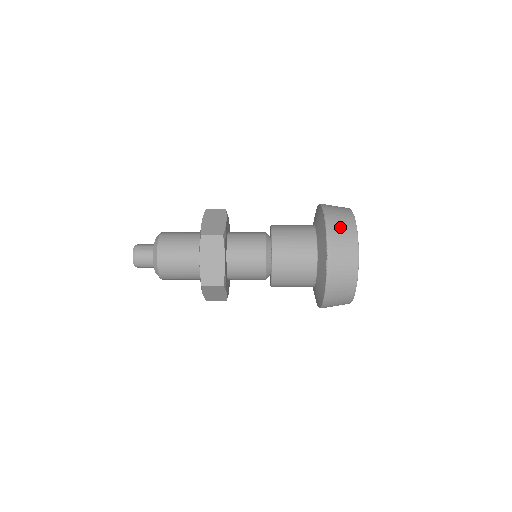
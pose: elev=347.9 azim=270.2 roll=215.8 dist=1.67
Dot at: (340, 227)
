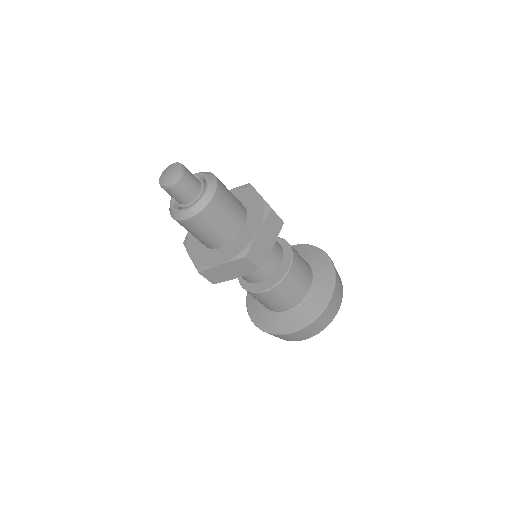
Dot at: occluded
